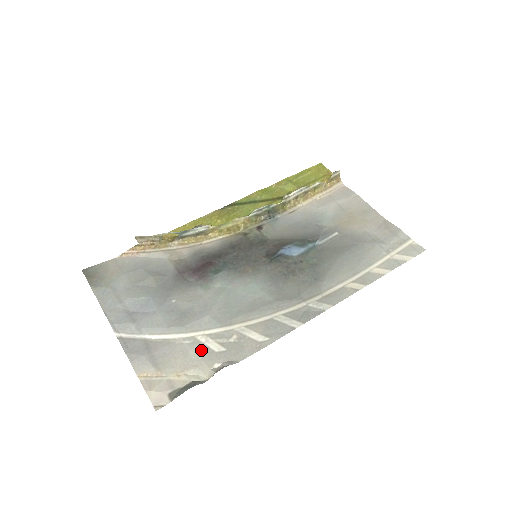
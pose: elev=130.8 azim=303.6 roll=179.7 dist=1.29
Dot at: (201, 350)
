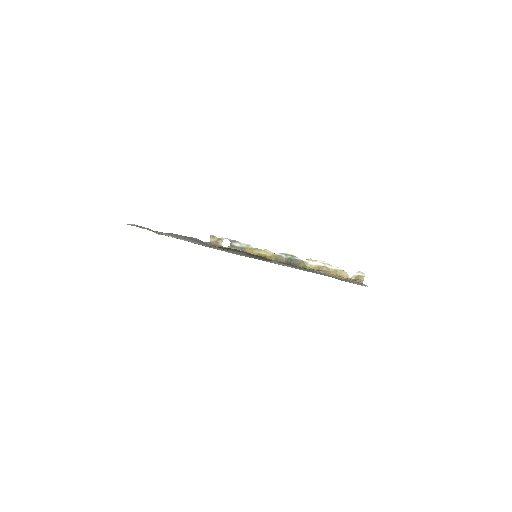
Dot at: occluded
